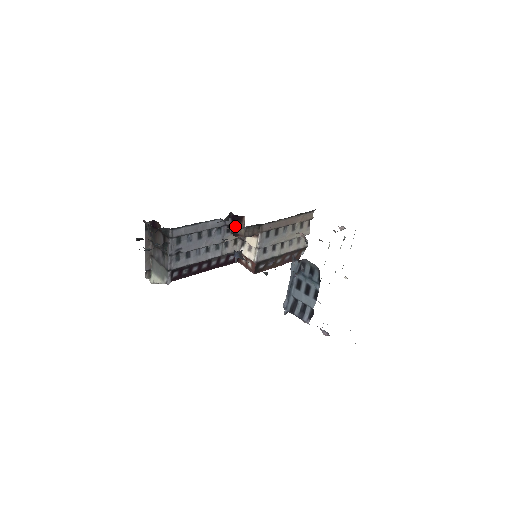
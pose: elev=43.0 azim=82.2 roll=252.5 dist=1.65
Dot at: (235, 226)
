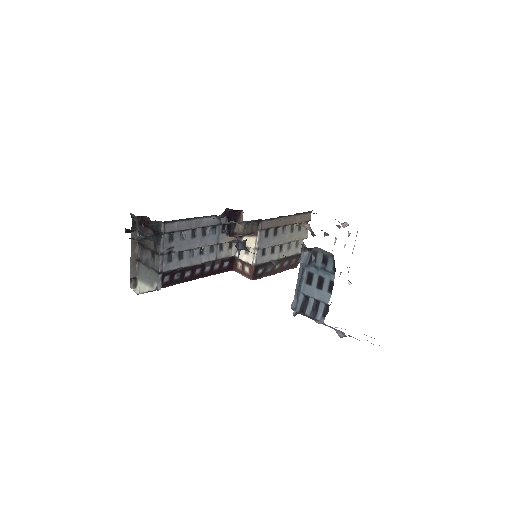
Dot at: (231, 224)
